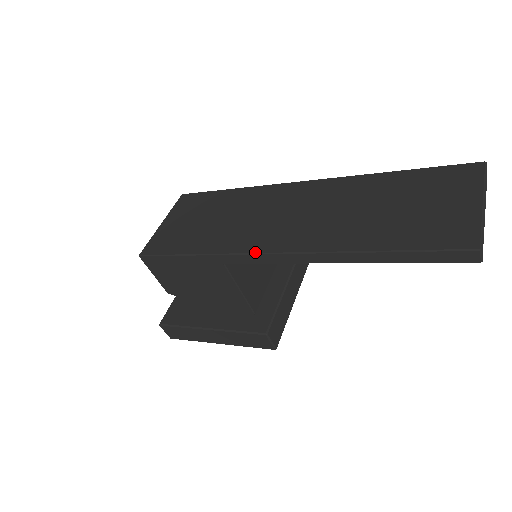
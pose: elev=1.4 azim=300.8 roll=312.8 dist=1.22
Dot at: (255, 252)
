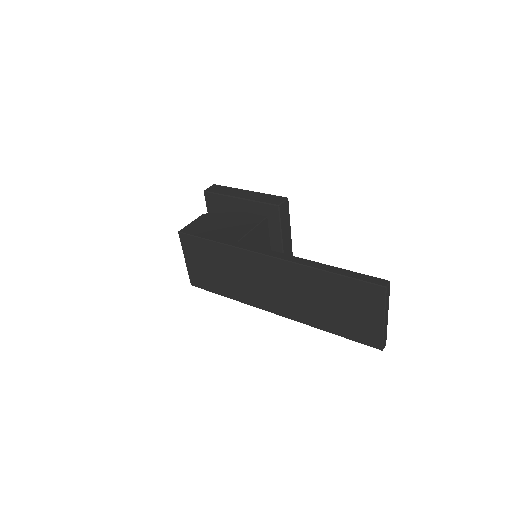
Dot at: occluded
